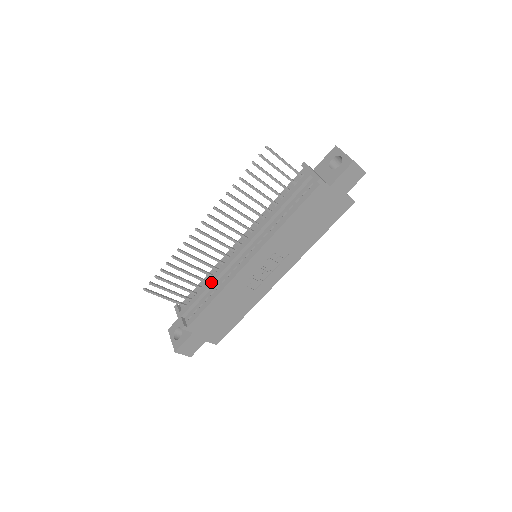
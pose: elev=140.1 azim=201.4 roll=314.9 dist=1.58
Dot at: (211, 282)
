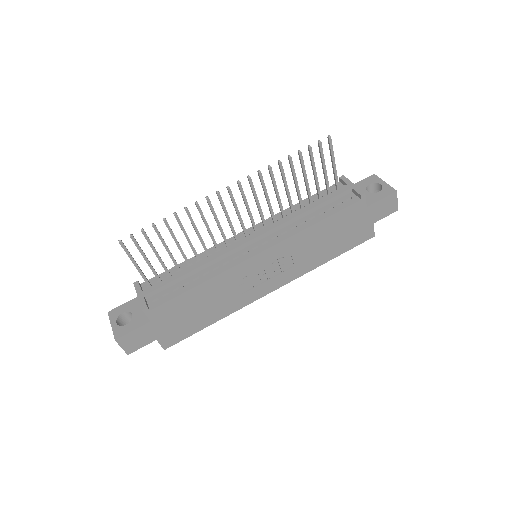
Dot at: (199, 265)
